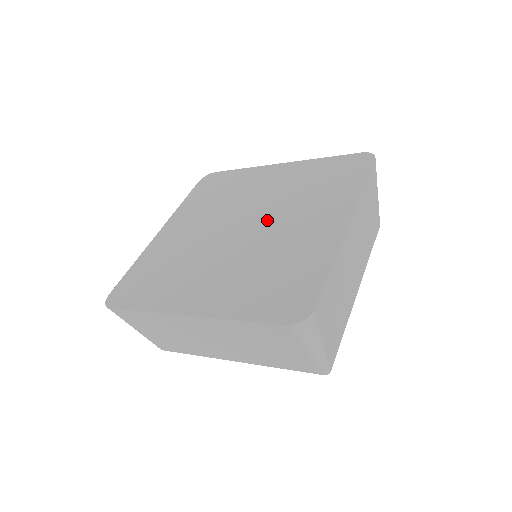
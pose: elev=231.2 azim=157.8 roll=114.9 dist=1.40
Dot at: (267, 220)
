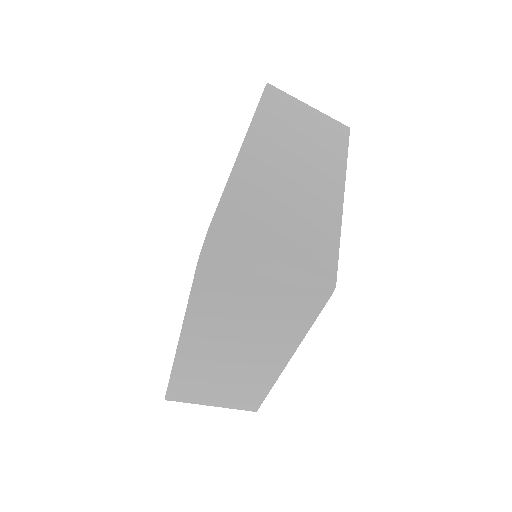
Dot at: occluded
